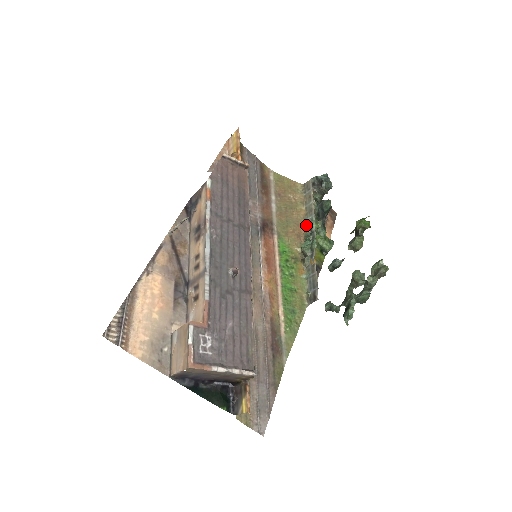
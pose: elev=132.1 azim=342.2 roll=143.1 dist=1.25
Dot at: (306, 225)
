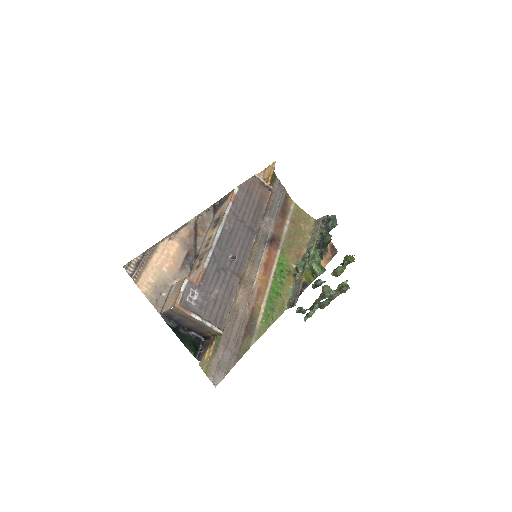
Dot at: (307, 250)
